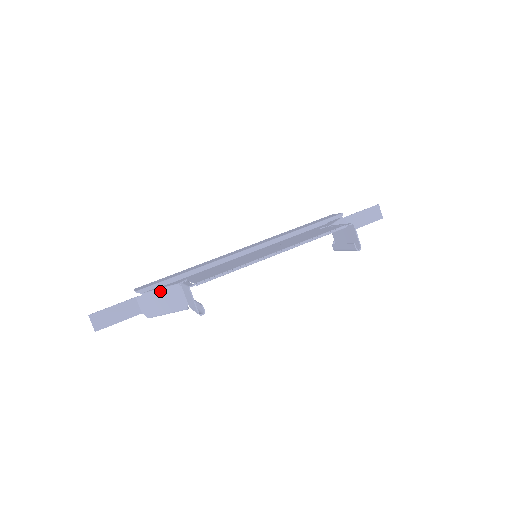
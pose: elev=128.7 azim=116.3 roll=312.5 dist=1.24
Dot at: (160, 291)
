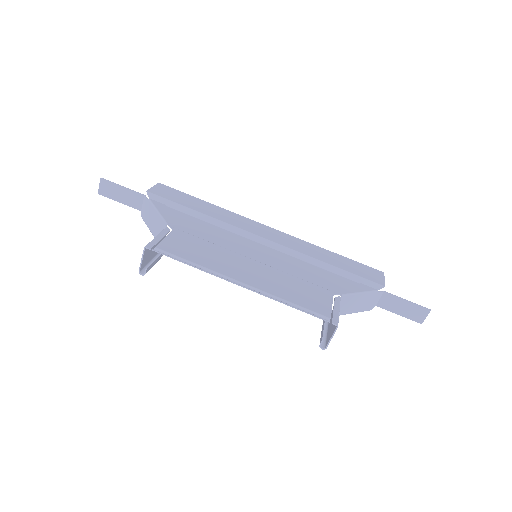
Dot at: (156, 212)
